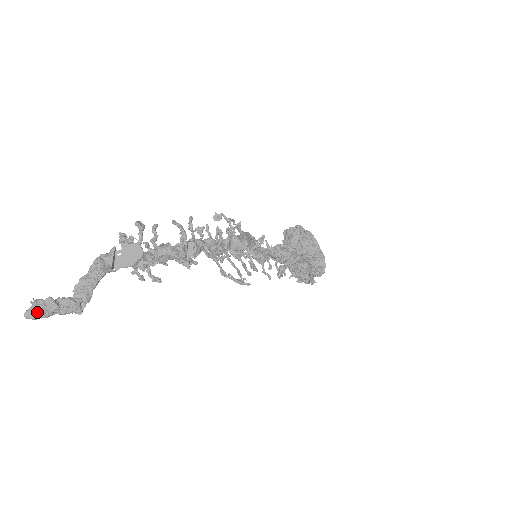
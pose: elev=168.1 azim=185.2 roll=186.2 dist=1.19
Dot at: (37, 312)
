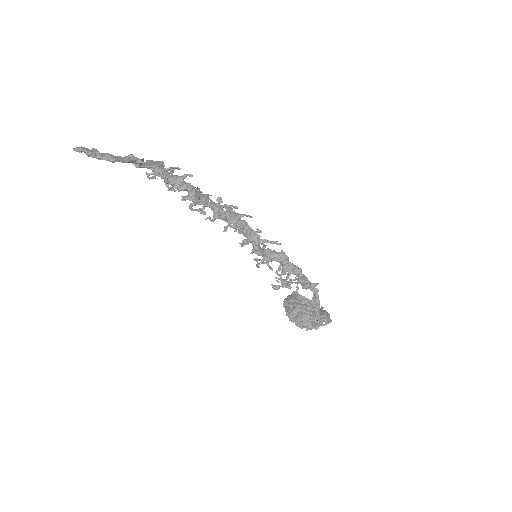
Dot at: (84, 147)
